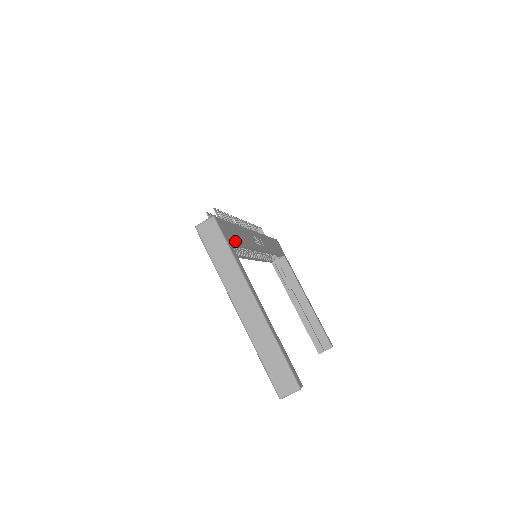
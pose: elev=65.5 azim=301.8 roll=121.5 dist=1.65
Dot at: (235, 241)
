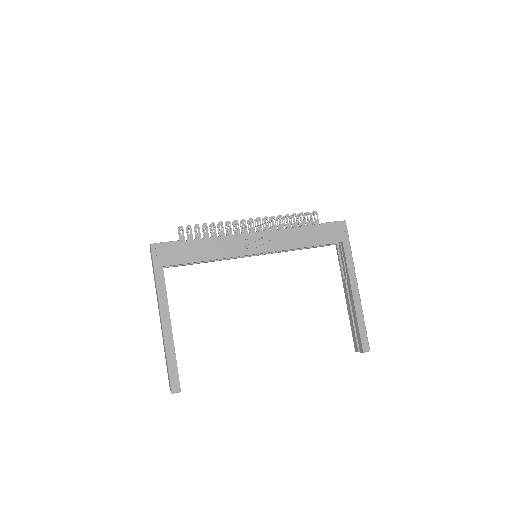
Dot at: (178, 261)
